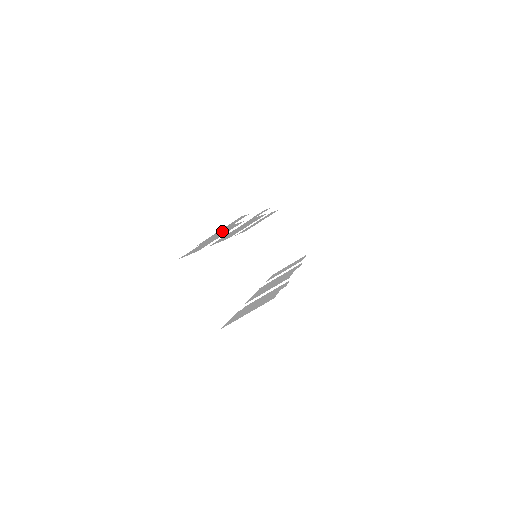
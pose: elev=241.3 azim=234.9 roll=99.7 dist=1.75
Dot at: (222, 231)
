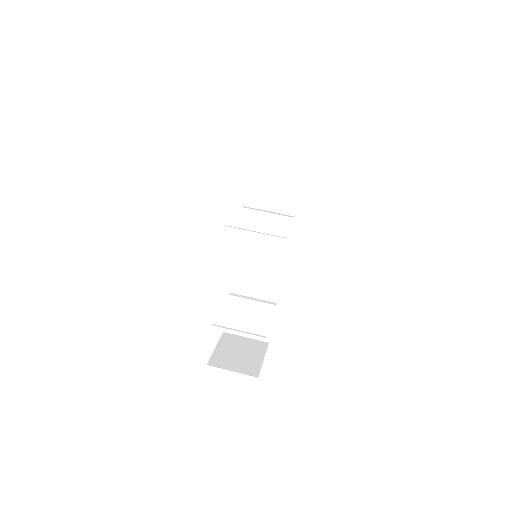
Dot at: (295, 150)
